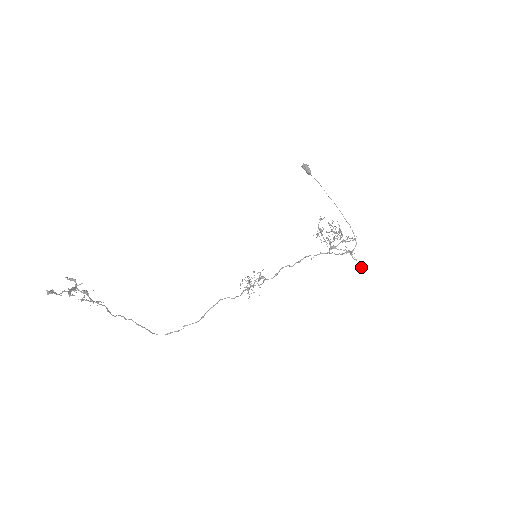
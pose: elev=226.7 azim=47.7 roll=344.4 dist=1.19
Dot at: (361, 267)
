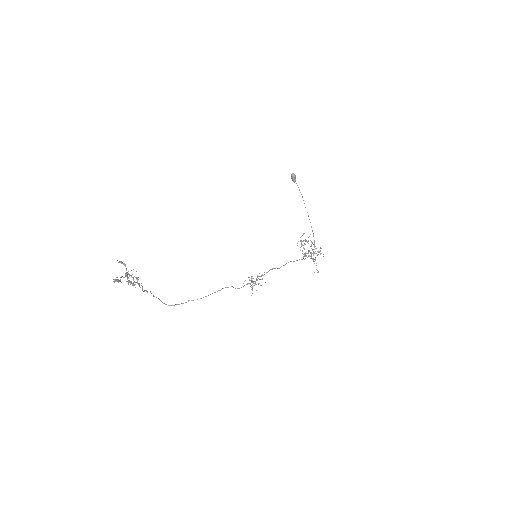
Dot at: (318, 272)
